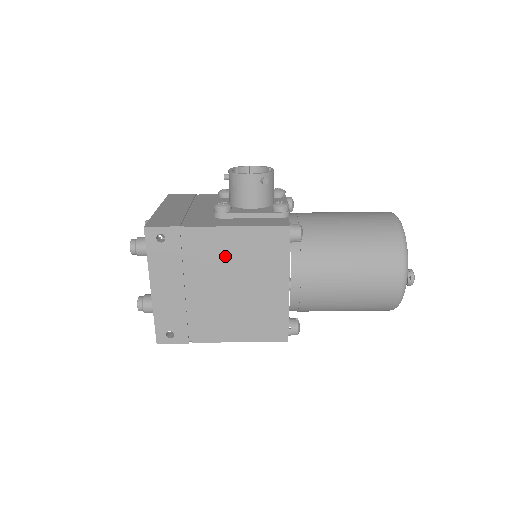
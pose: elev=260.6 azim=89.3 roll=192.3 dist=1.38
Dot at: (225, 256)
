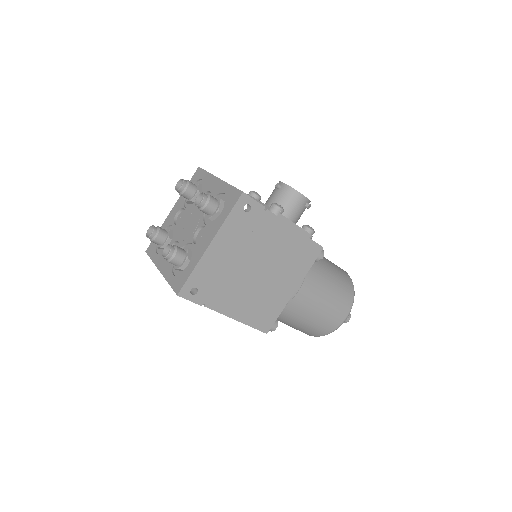
Dot at: (276, 247)
